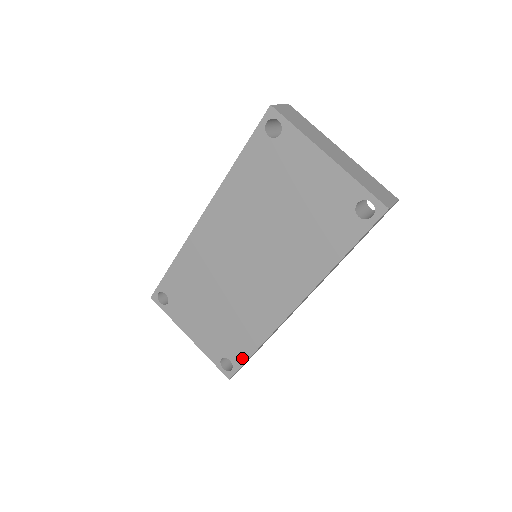
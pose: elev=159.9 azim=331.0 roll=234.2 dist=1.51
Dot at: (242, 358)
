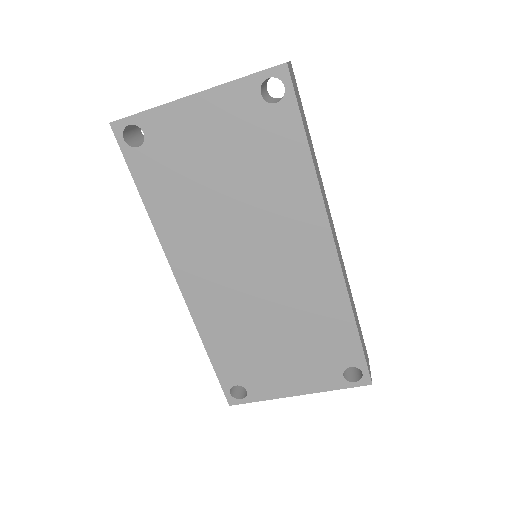
Dot at: (356, 351)
